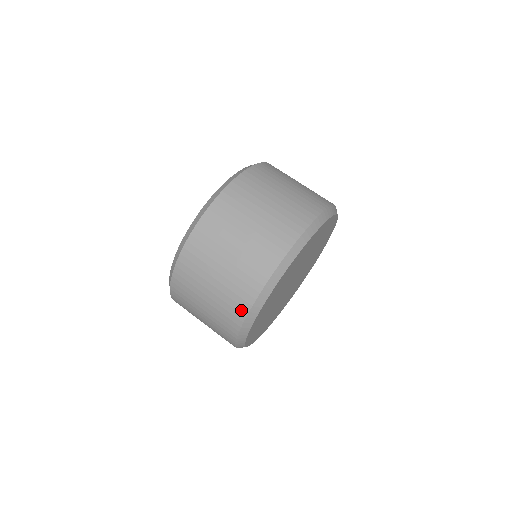
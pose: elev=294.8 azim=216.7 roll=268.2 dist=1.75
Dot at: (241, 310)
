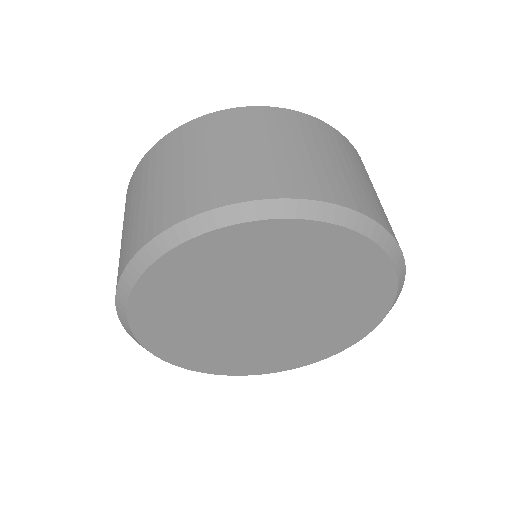
Dot at: (128, 255)
